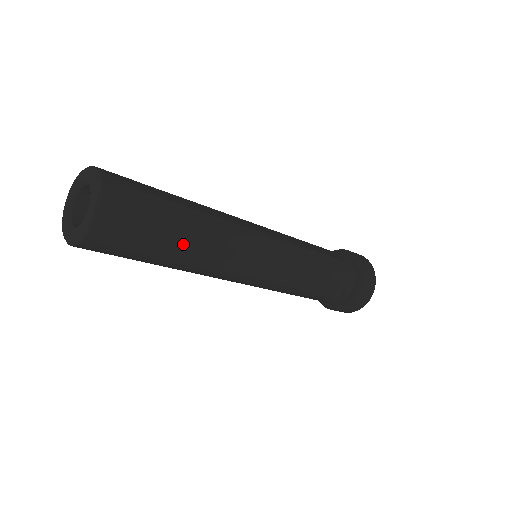
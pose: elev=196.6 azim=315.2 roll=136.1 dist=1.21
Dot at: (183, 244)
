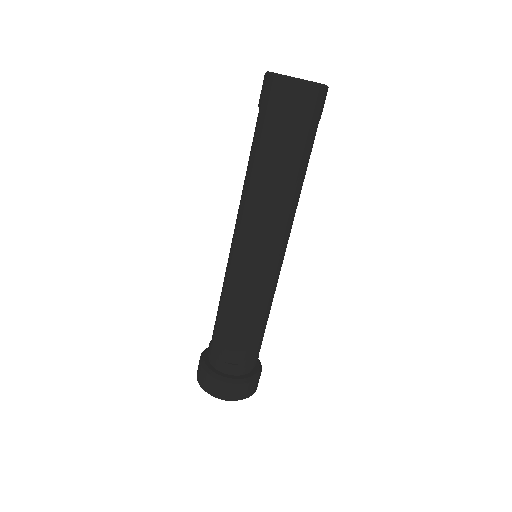
Dot at: occluded
